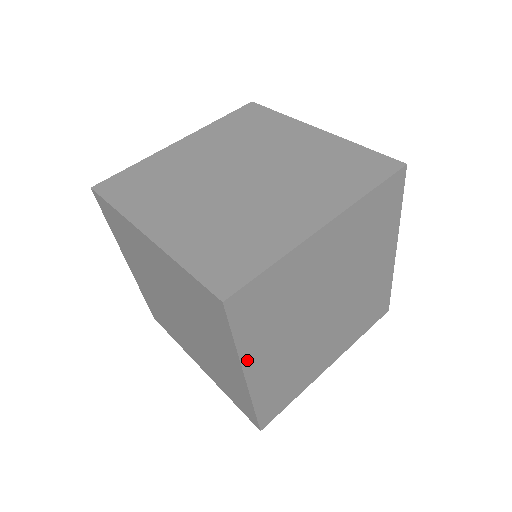
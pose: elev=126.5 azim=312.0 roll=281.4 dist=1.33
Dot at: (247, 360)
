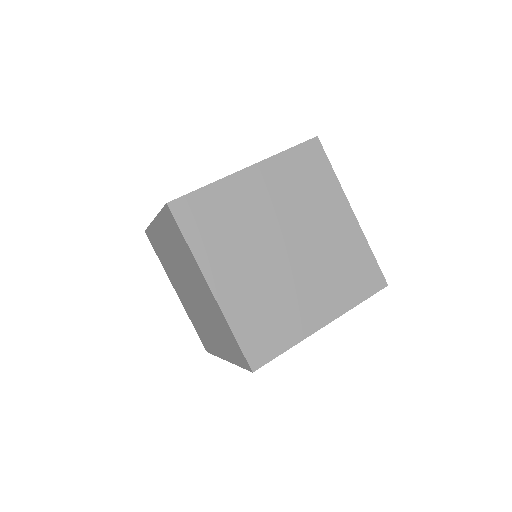
Dot at: (206, 268)
